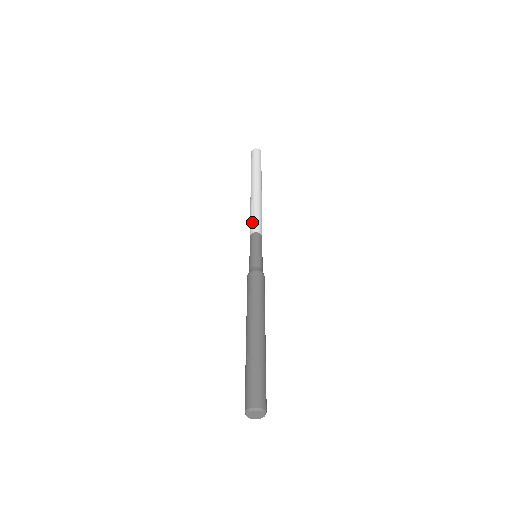
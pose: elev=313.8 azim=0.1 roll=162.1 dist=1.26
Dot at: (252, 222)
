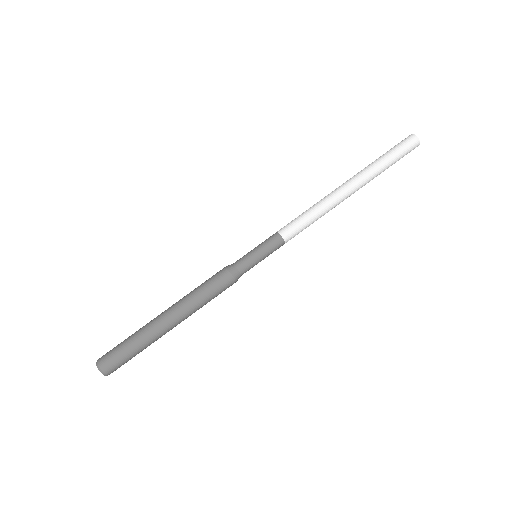
Dot at: occluded
